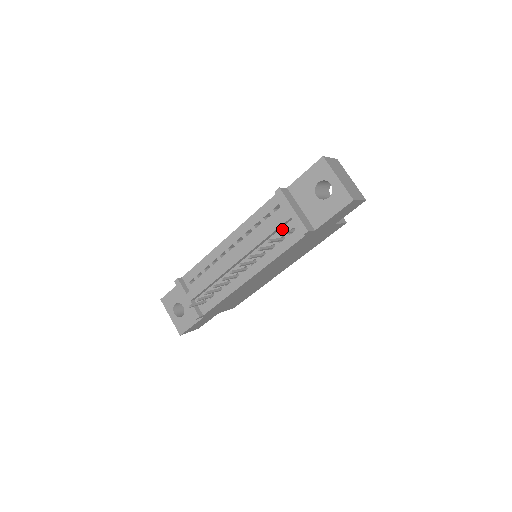
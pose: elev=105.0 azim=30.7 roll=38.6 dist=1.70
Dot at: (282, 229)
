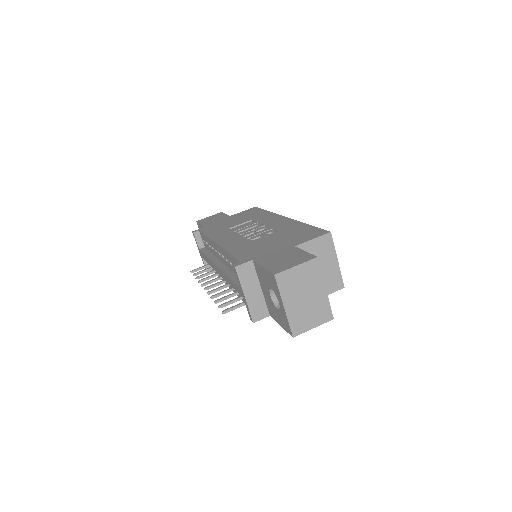
Dot at: occluded
